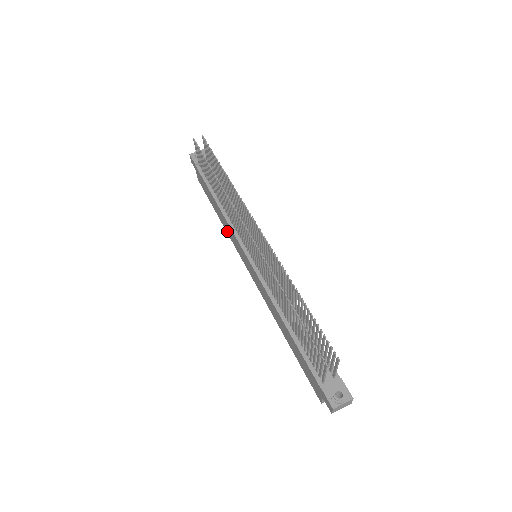
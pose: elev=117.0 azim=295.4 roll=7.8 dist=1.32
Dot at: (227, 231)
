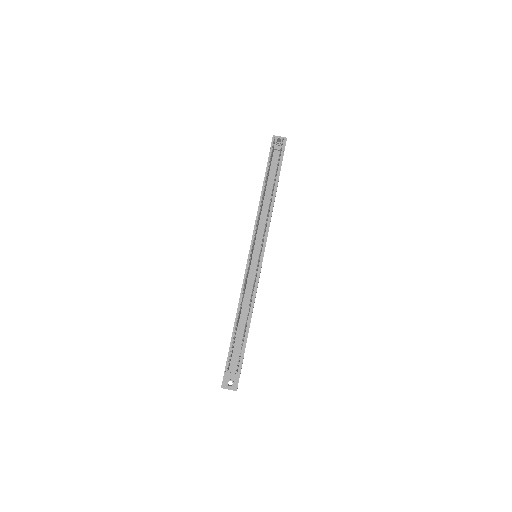
Dot at: occluded
